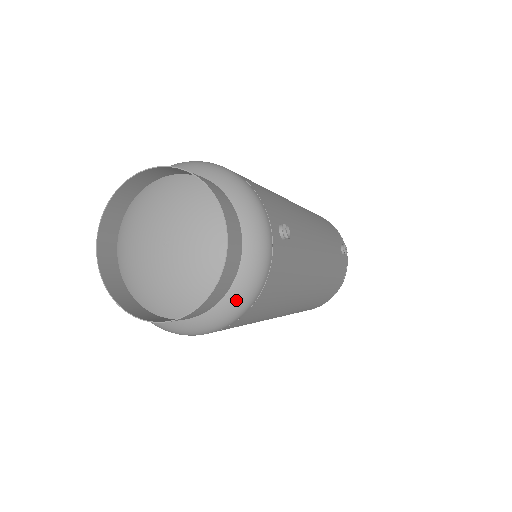
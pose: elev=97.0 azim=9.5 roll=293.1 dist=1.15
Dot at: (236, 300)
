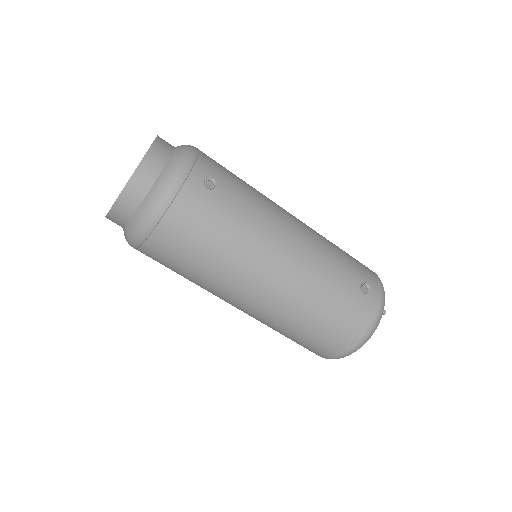
Dot at: (147, 207)
